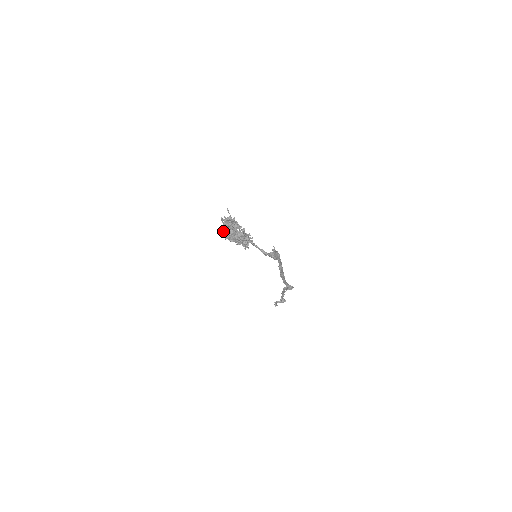
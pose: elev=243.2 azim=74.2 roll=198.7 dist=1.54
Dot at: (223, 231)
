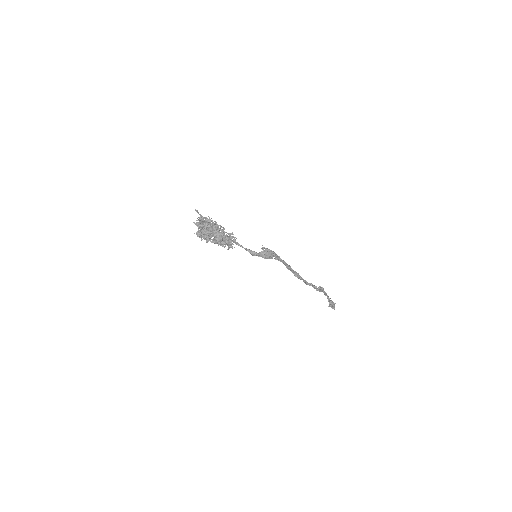
Dot at: (199, 232)
